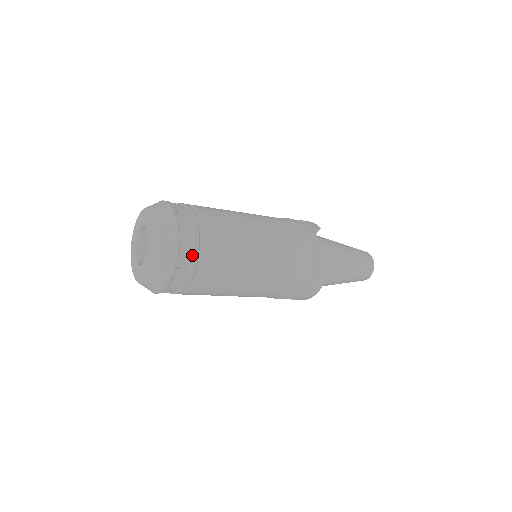
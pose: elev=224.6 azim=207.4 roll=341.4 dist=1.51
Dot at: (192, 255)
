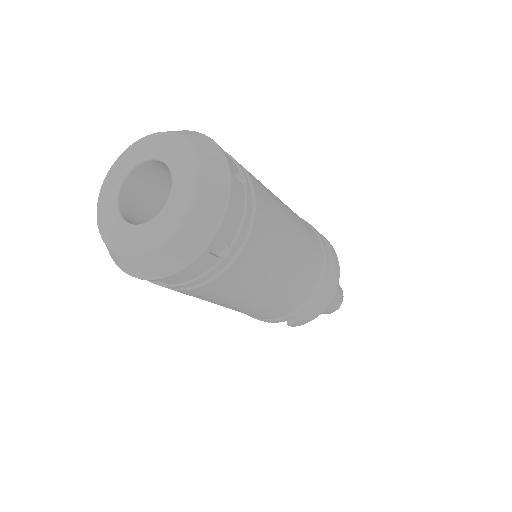
Dot at: (237, 165)
